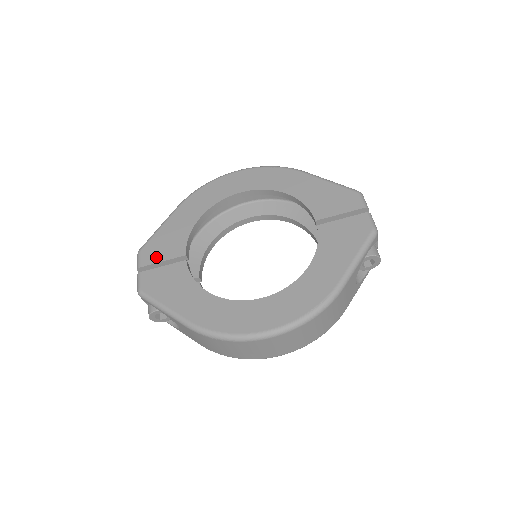
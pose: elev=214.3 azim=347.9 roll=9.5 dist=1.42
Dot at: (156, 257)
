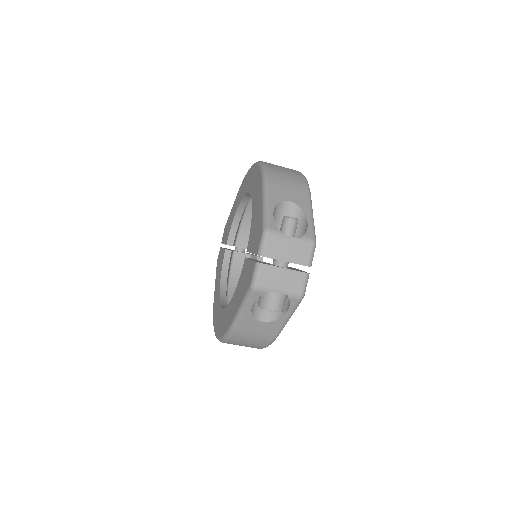
Dot at: (224, 238)
